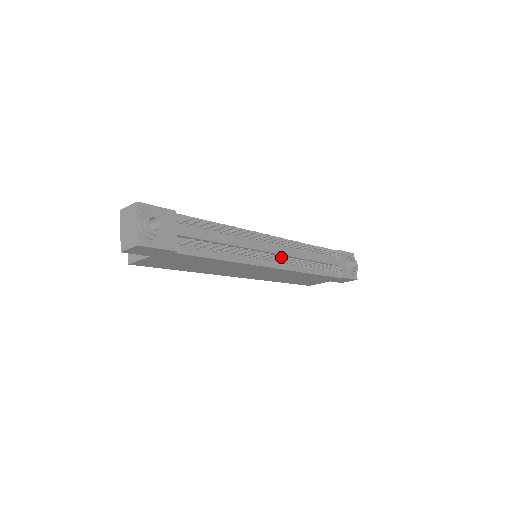
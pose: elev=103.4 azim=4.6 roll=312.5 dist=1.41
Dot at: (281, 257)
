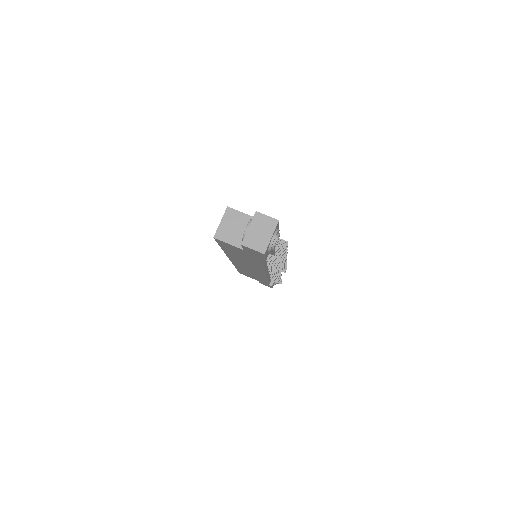
Dot at: (280, 273)
